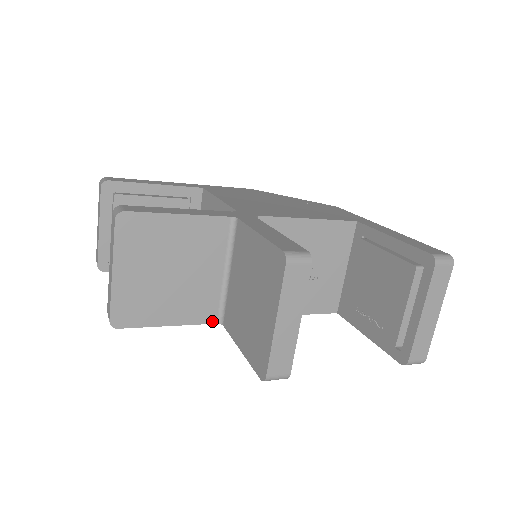
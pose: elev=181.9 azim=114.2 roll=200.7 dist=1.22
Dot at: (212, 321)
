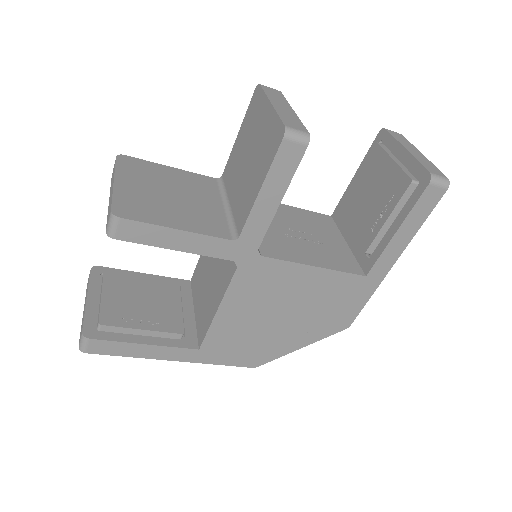
Dot at: (226, 237)
